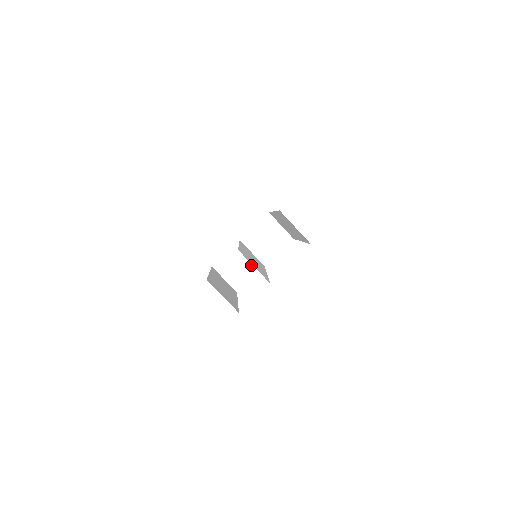
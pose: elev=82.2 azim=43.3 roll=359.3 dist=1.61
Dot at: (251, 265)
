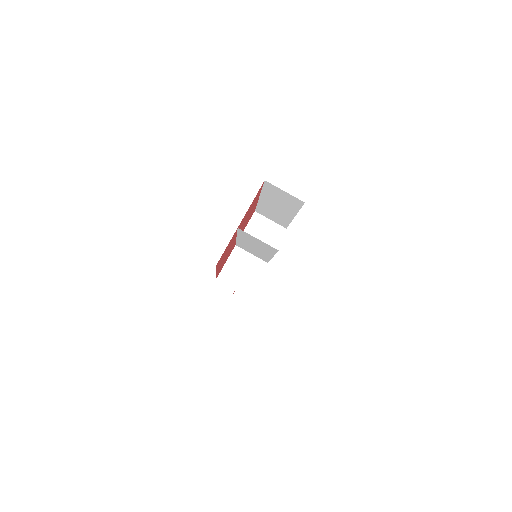
Dot at: (254, 266)
